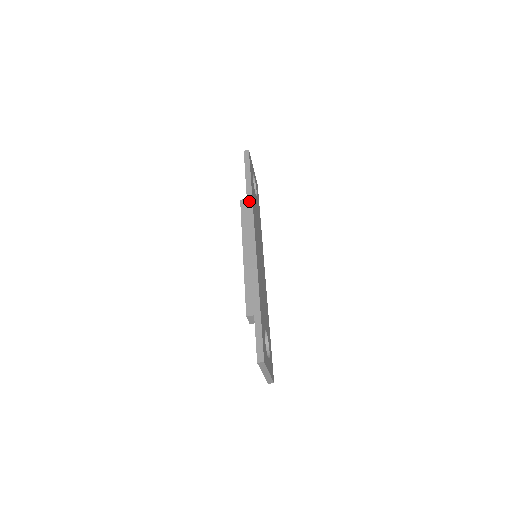
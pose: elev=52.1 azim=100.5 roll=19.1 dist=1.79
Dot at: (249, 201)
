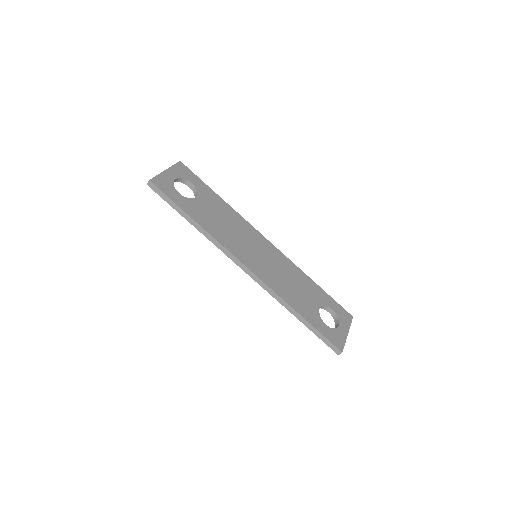
Dot at: (207, 236)
